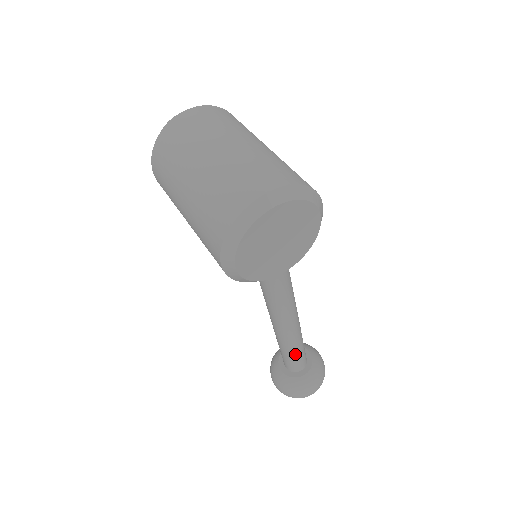
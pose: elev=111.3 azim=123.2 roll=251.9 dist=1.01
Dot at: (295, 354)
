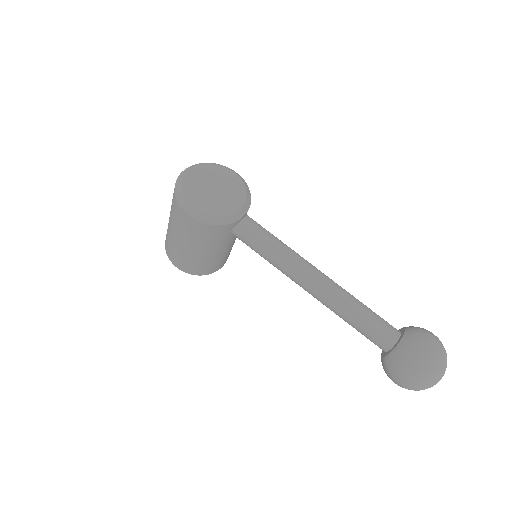
Dot at: (361, 312)
